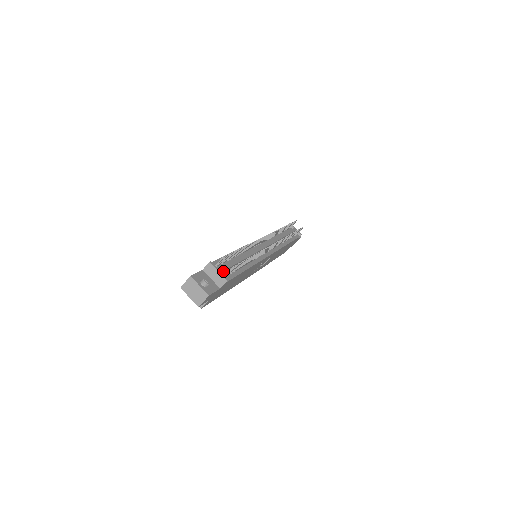
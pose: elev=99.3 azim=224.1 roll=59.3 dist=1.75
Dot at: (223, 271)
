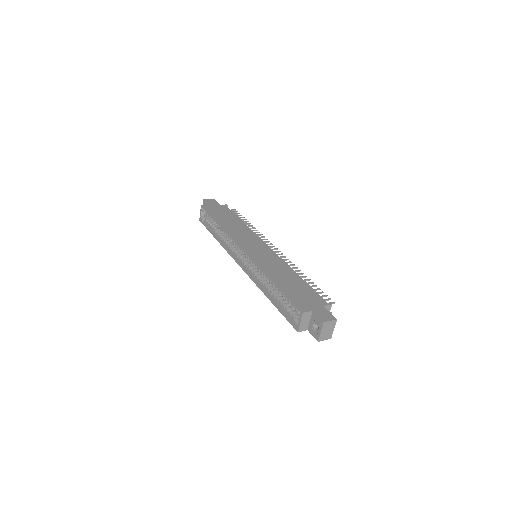
Dot at: occluded
